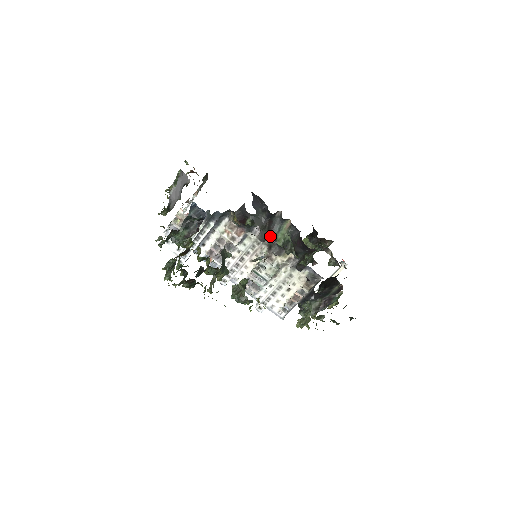
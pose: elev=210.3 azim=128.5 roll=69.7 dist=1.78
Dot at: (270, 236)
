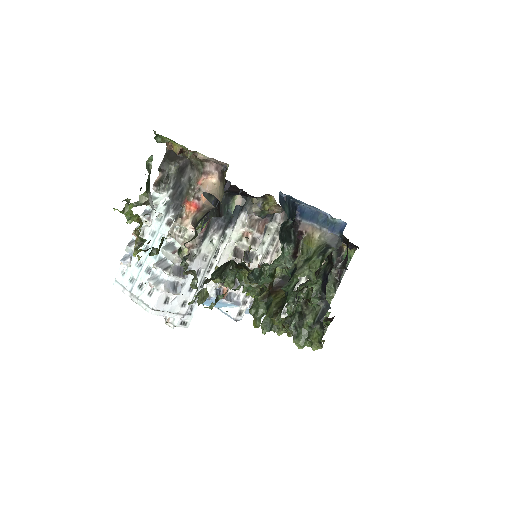
Dot at: occluded
